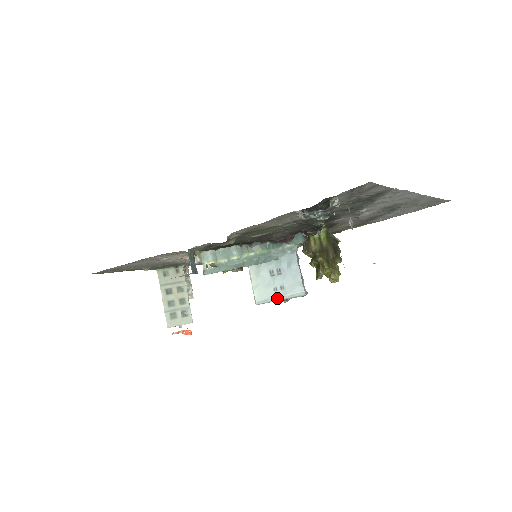
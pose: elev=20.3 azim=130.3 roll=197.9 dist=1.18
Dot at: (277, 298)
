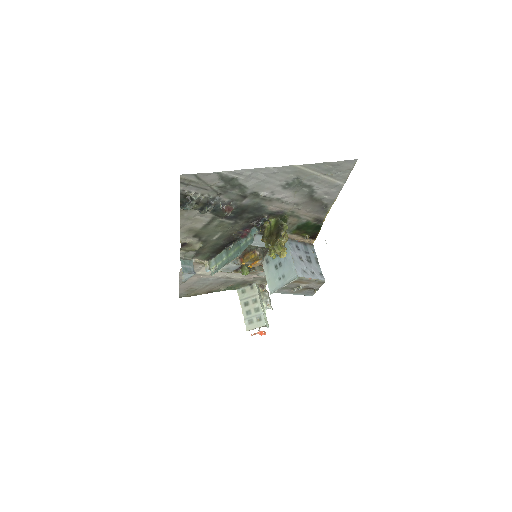
Dot at: (281, 285)
